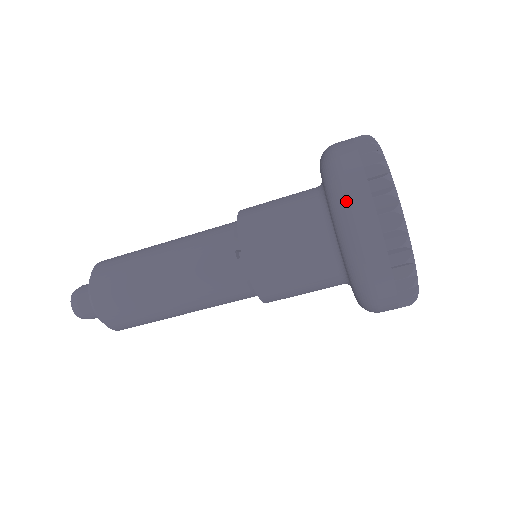
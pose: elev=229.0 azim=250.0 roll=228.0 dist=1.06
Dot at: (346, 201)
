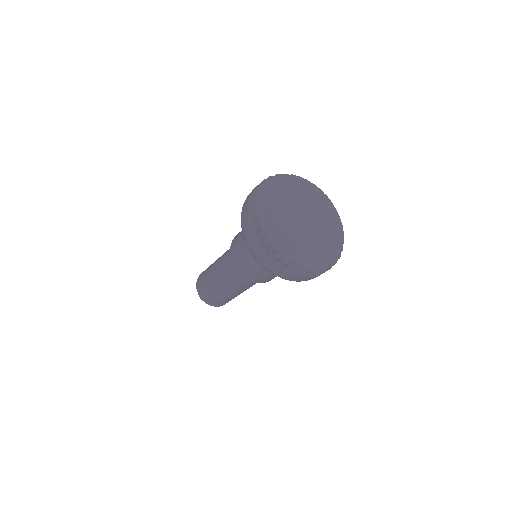
Dot at: (243, 232)
